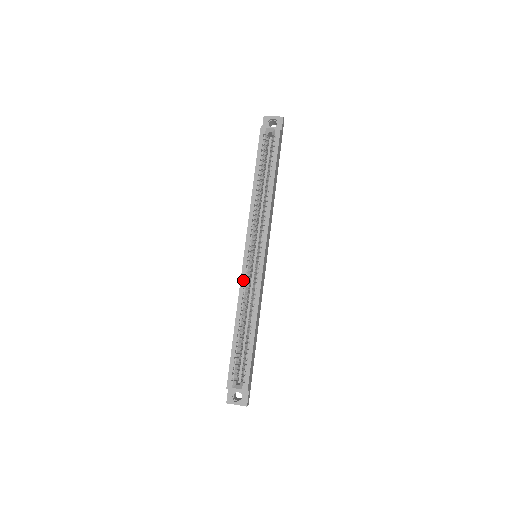
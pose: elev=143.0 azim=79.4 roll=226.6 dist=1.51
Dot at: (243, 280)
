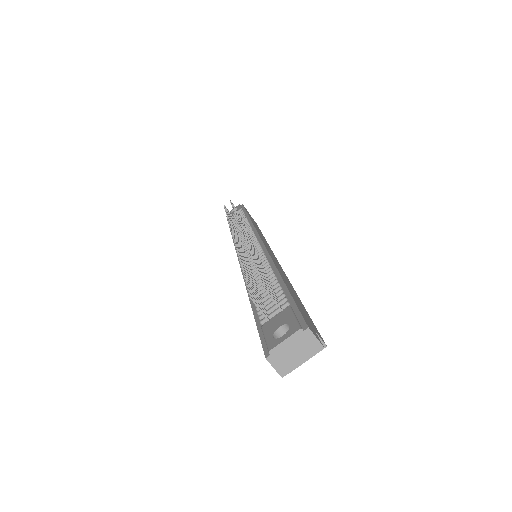
Dot at: occluded
